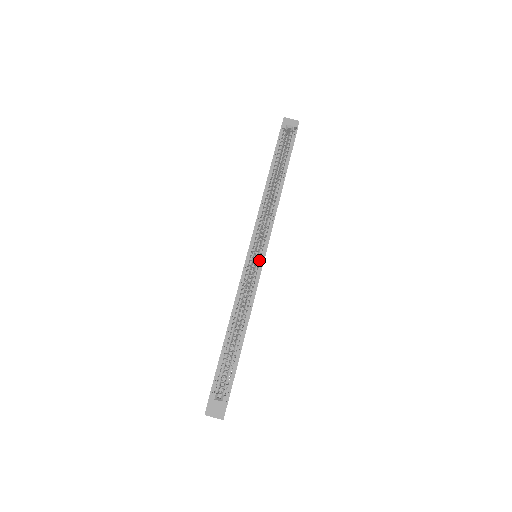
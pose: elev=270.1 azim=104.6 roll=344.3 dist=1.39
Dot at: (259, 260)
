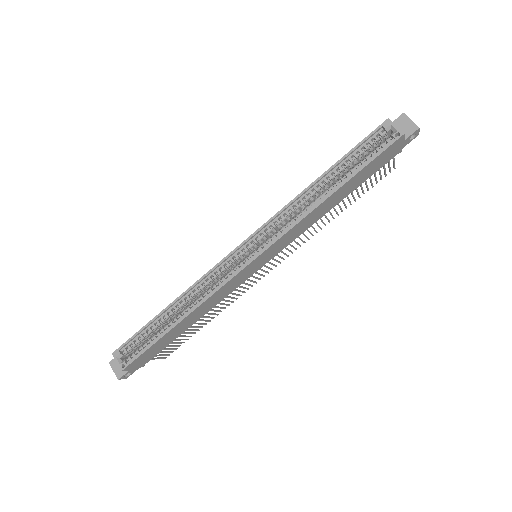
Dot at: (243, 262)
